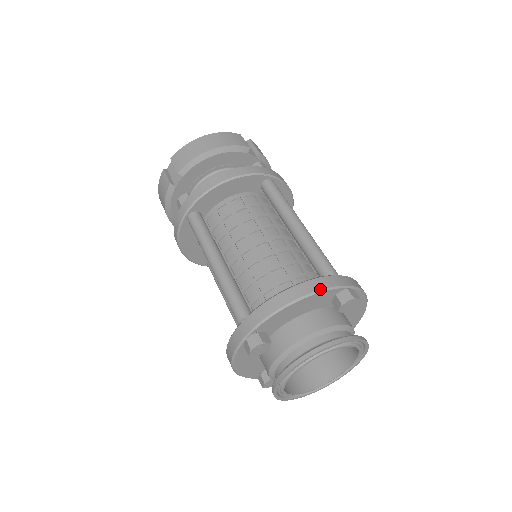
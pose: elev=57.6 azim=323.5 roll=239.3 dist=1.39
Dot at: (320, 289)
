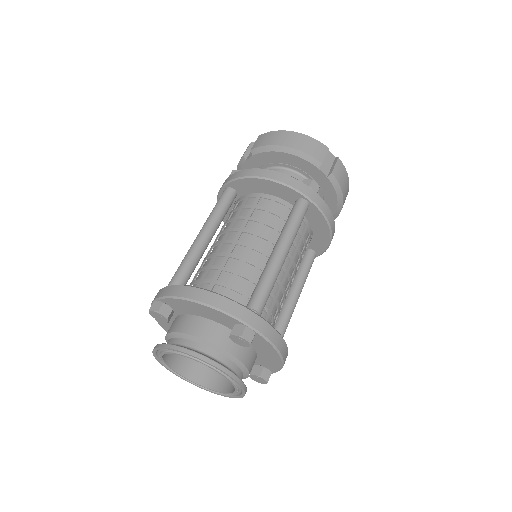
Dot at: (218, 307)
